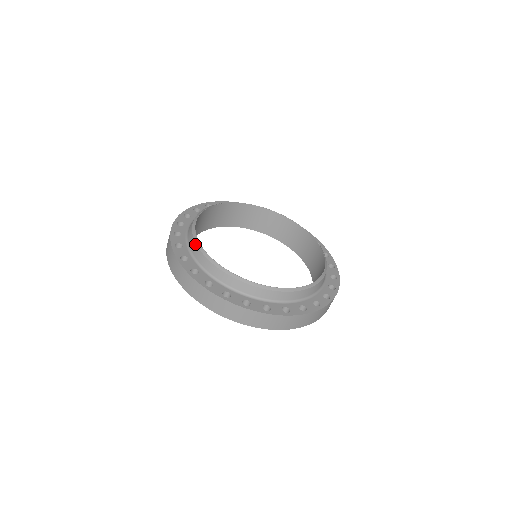
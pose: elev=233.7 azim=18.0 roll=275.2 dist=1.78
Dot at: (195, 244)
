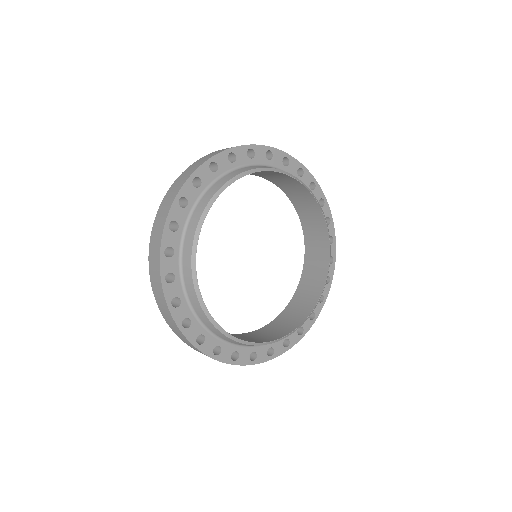
Dot at: (224, 336)
